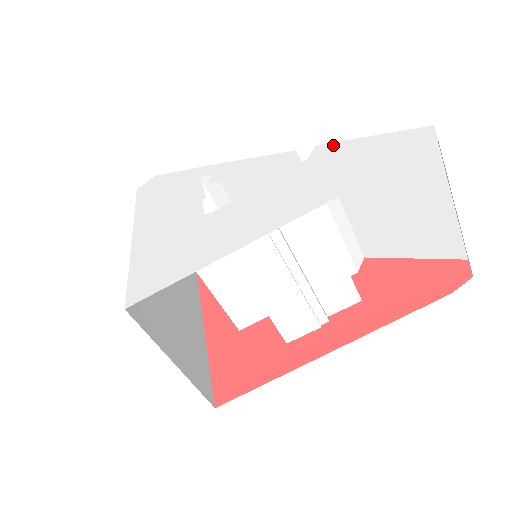
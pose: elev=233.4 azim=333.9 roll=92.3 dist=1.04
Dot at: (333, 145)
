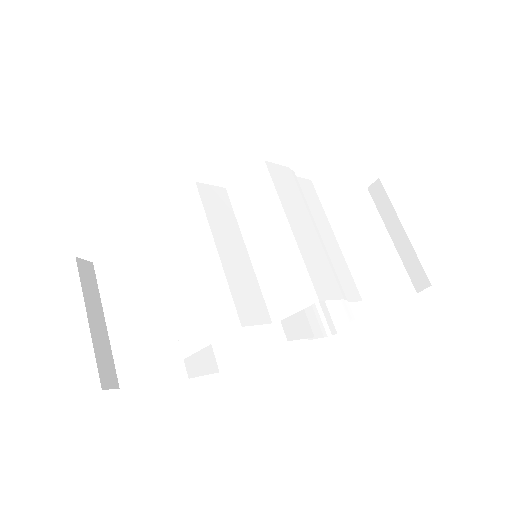
Dot at: occluded
